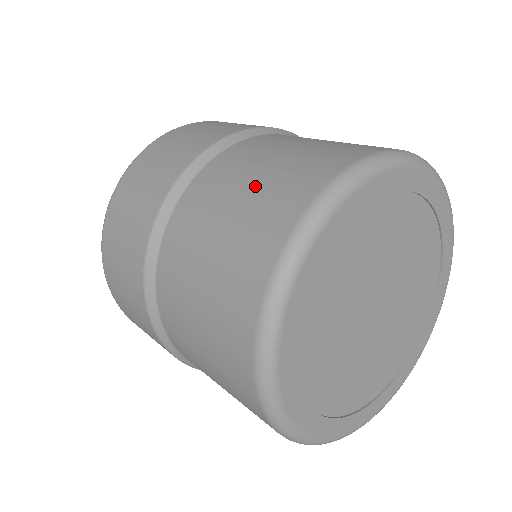
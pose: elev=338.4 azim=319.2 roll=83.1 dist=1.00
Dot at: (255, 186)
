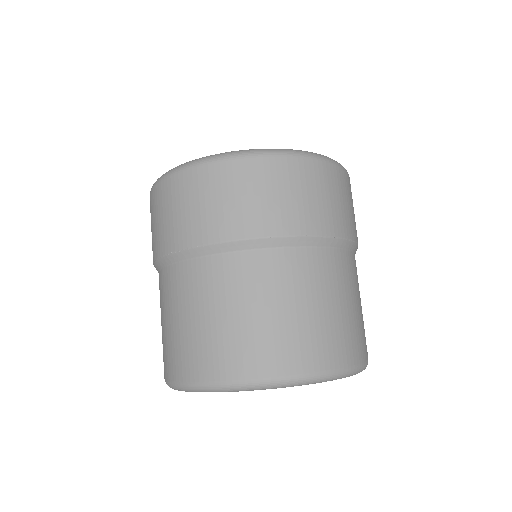
Dot at: (194, 327)
